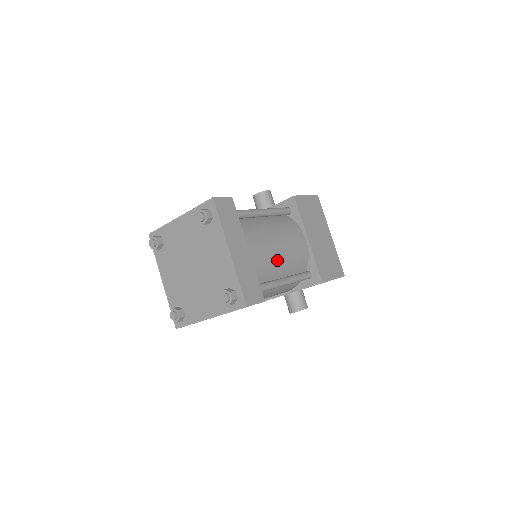
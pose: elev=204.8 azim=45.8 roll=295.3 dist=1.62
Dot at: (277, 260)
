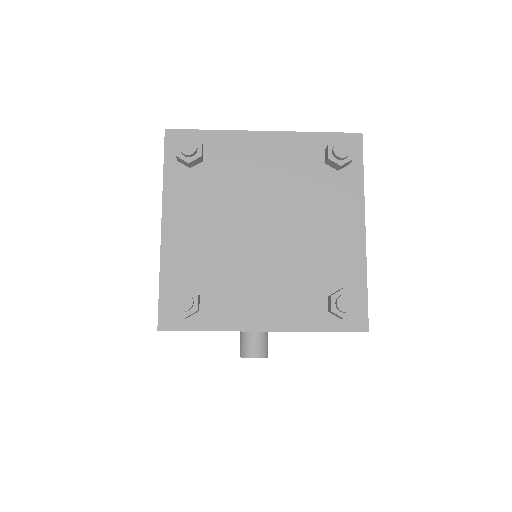
Dot at: occluded
